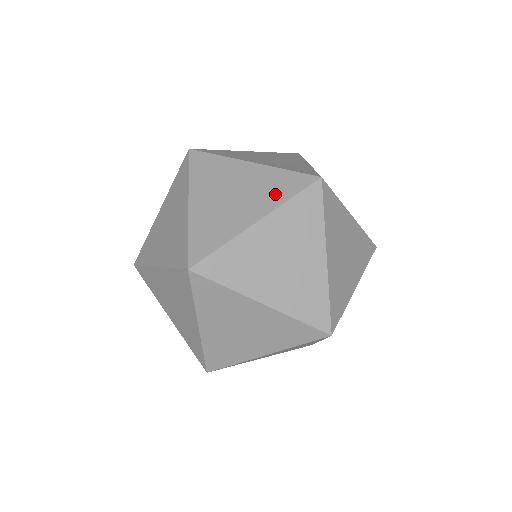
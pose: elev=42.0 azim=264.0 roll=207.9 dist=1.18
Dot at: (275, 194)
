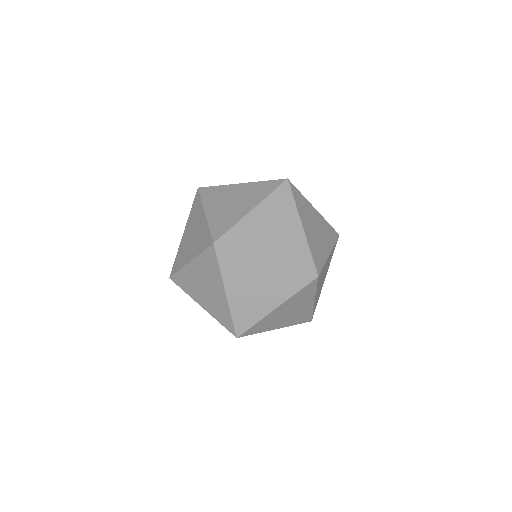
Dot at: occluded
